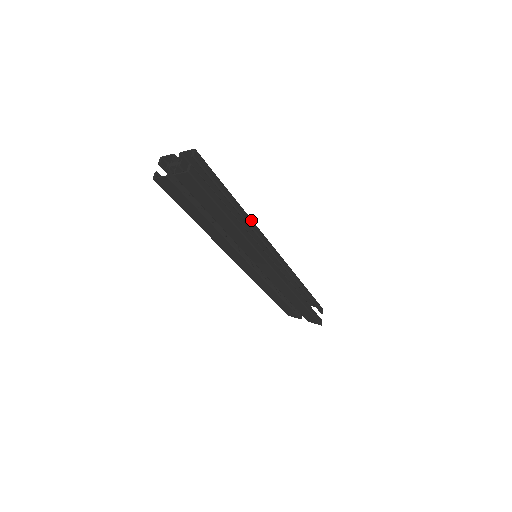
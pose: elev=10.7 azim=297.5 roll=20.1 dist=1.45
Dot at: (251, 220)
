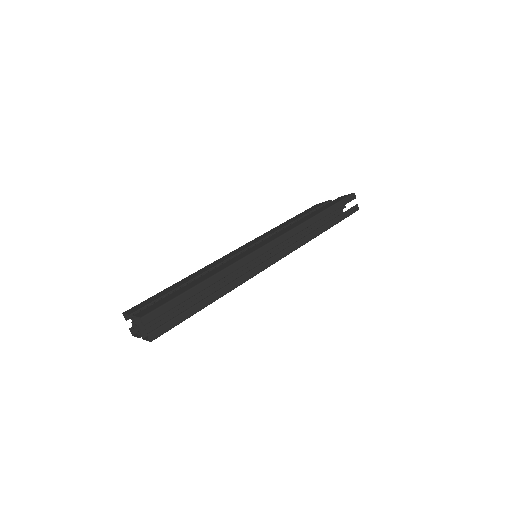
Dot at: (229, 268)
